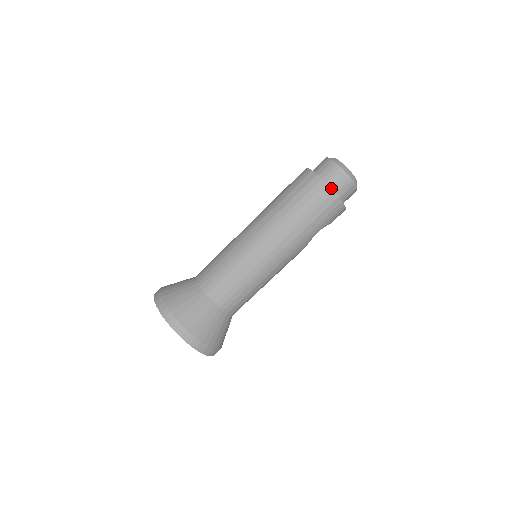
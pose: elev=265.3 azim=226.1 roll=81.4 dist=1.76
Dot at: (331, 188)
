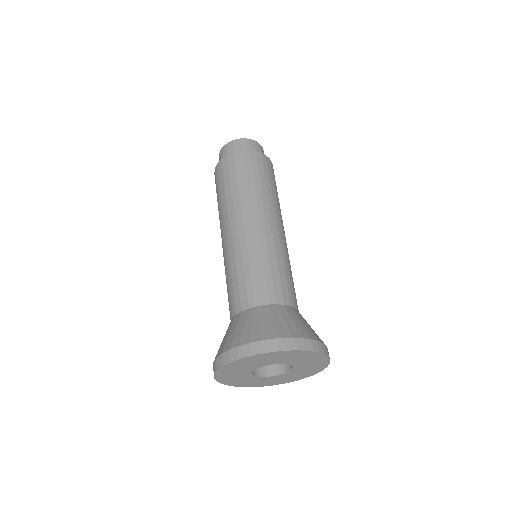
Dot at: (262, 153)
